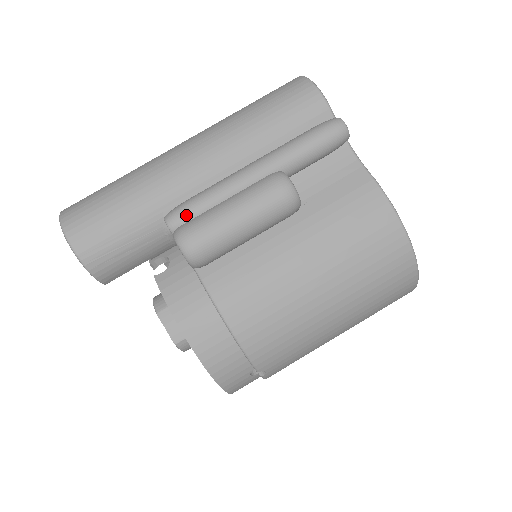
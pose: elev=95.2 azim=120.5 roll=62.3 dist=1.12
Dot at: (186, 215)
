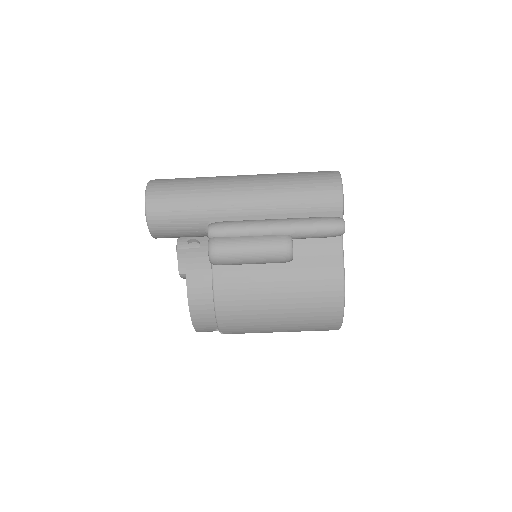
Dot at: (222, 233)
